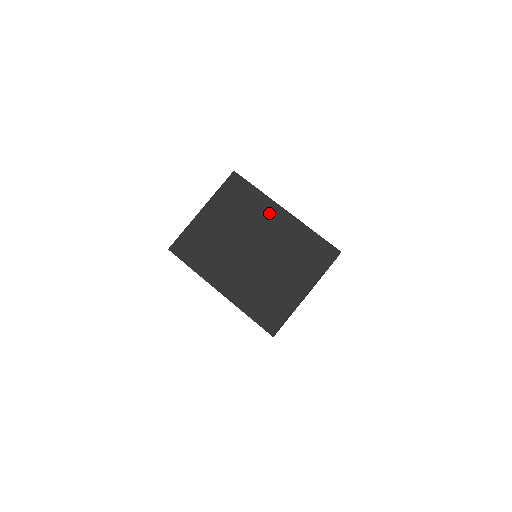
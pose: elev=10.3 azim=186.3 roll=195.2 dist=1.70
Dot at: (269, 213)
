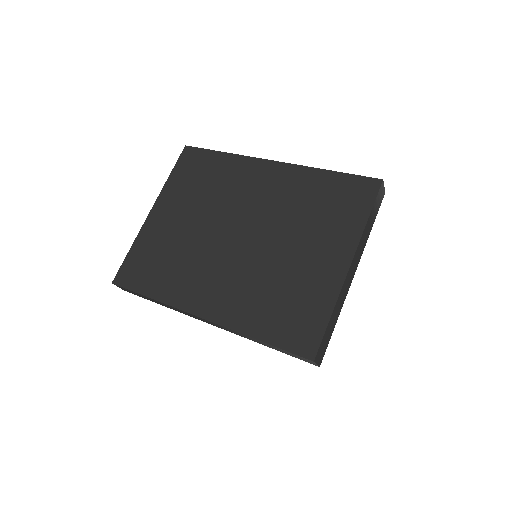
Dot at: (249, 175)
